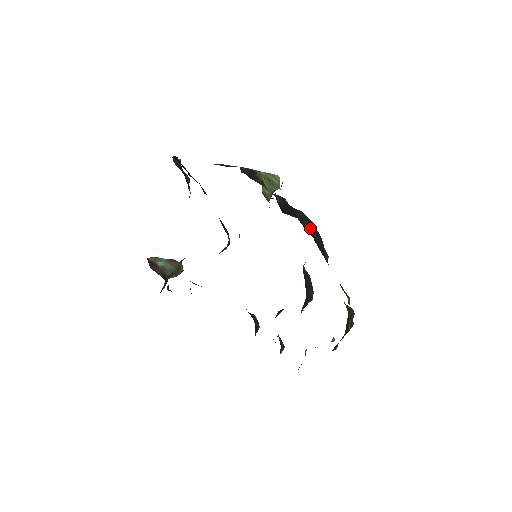
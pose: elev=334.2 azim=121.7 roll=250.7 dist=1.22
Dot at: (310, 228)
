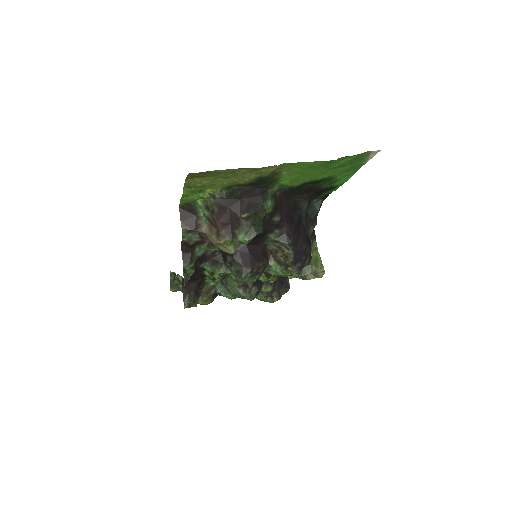
Dot at: (303, 237)
